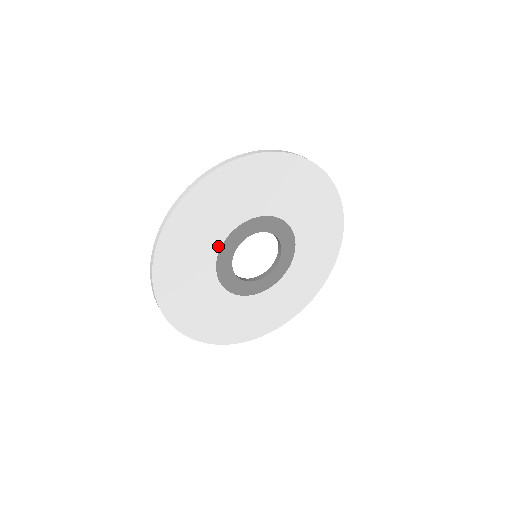
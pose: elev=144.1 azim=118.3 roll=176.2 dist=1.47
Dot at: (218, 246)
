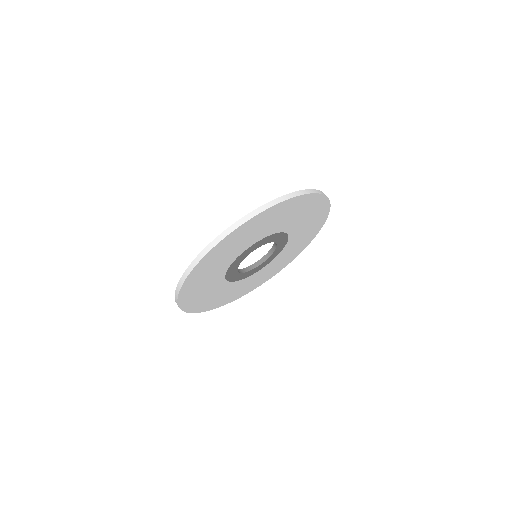
Dot at: (237, 256)
